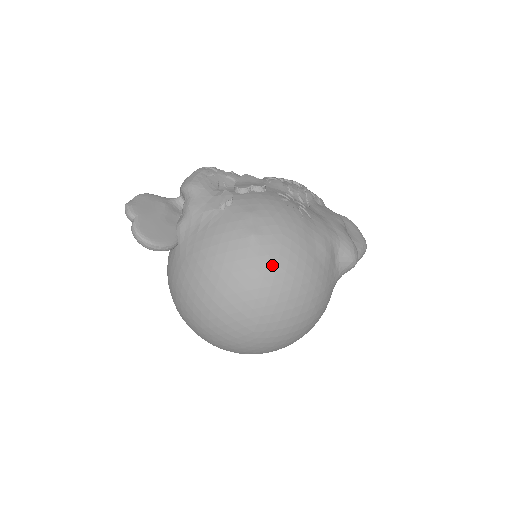
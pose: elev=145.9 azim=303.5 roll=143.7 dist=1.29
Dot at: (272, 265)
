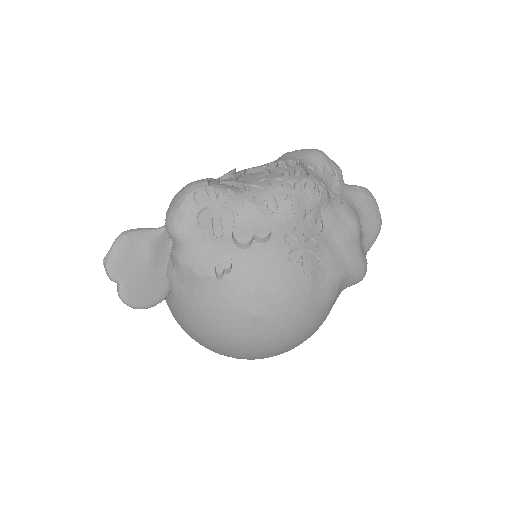
Dot at: (273, 339)
